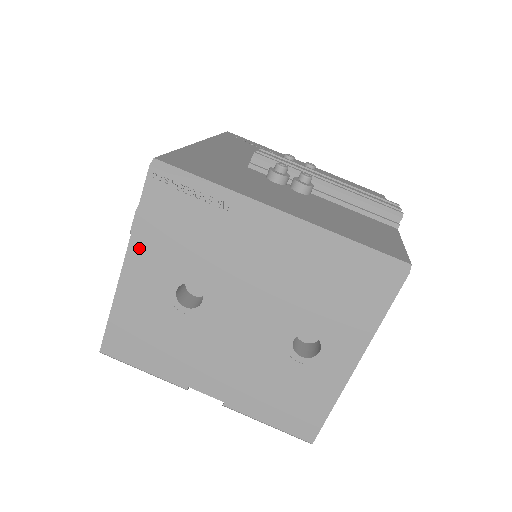
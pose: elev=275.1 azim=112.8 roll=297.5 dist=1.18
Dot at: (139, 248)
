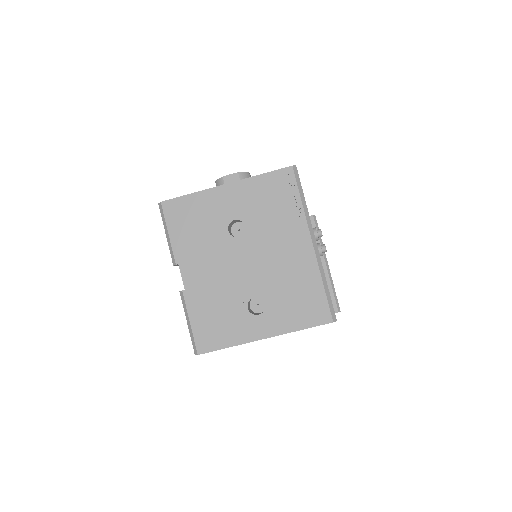
Dot at: (244, 186)
